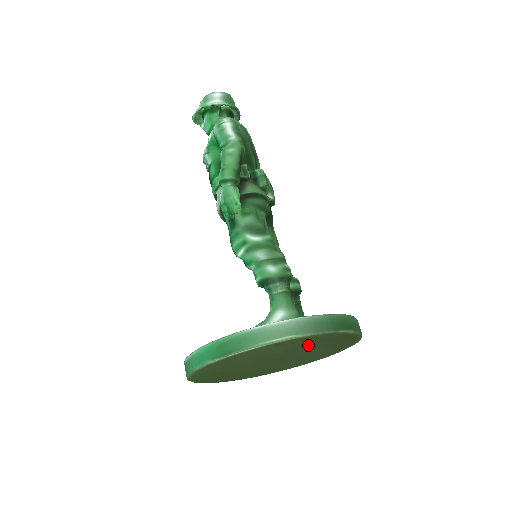
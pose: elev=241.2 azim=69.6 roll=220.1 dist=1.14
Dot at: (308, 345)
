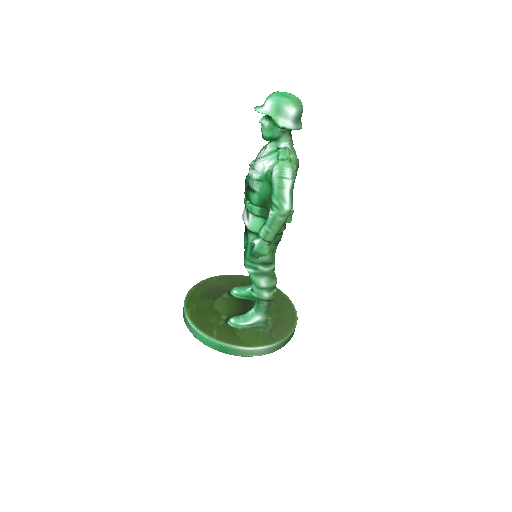
Dot at: occluded
